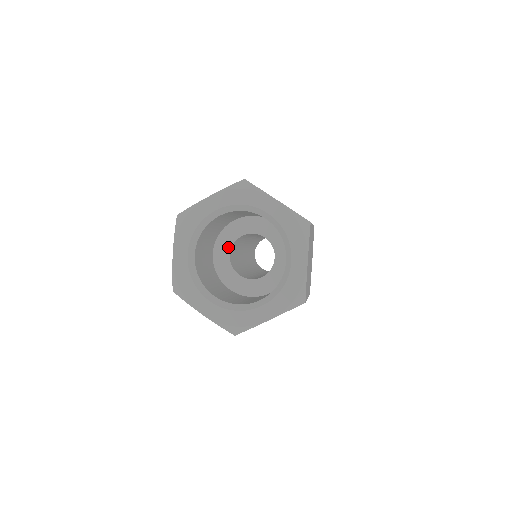
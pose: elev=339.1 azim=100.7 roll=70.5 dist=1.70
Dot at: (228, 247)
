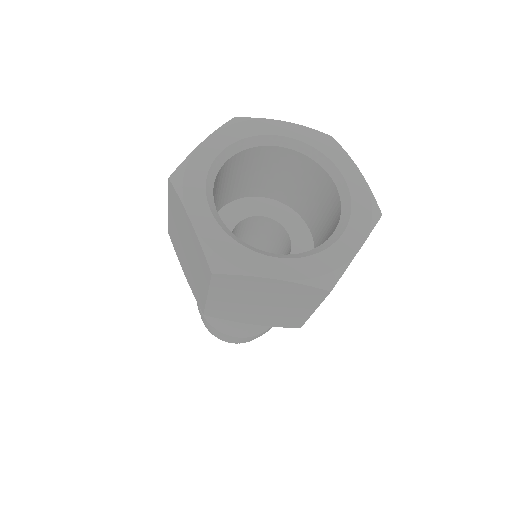
Dot at: occluded
